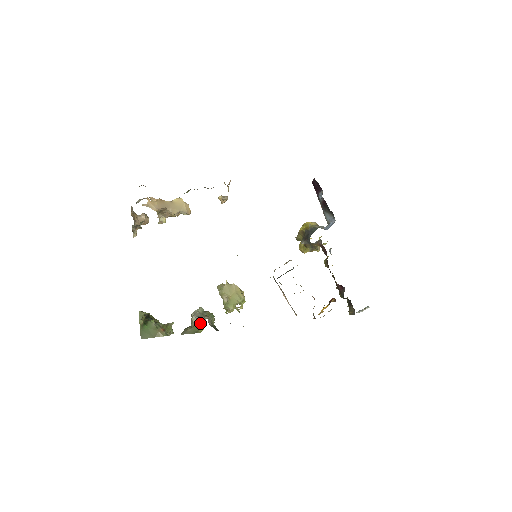
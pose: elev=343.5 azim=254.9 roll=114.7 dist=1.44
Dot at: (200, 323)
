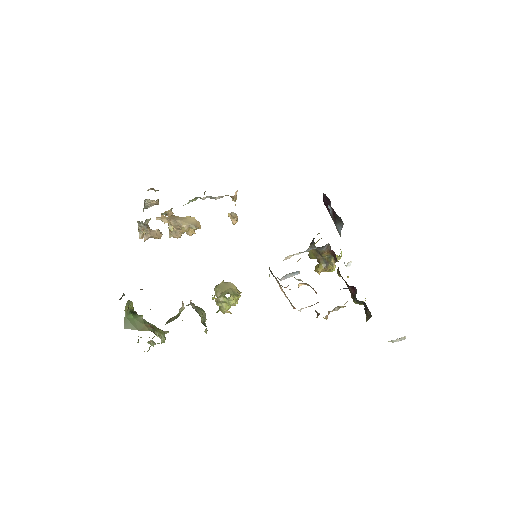
Dot at: (183, 306)
